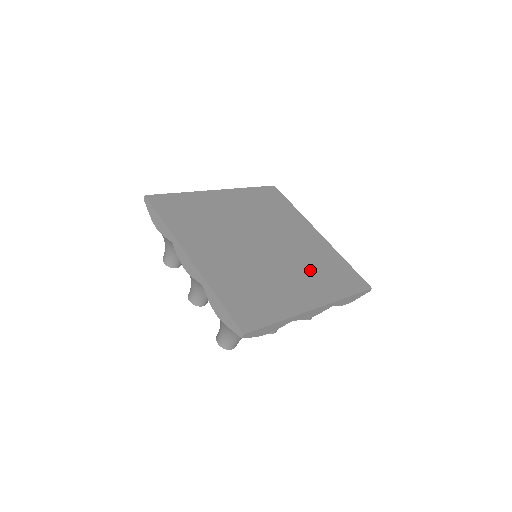
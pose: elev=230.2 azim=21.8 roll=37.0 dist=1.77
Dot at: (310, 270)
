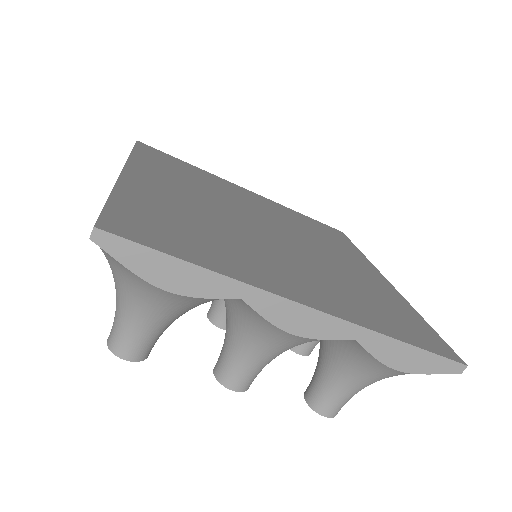
Dot at: (336, 283)
